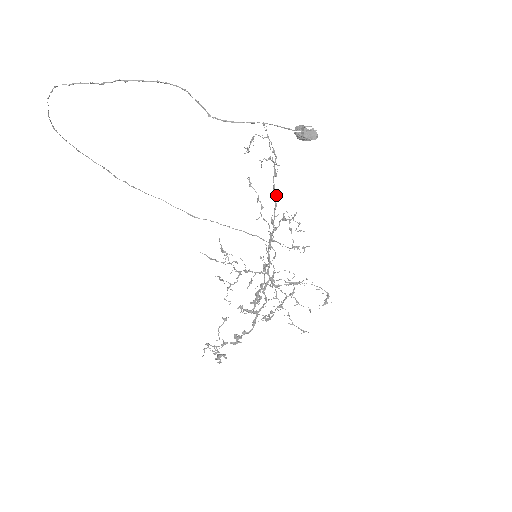
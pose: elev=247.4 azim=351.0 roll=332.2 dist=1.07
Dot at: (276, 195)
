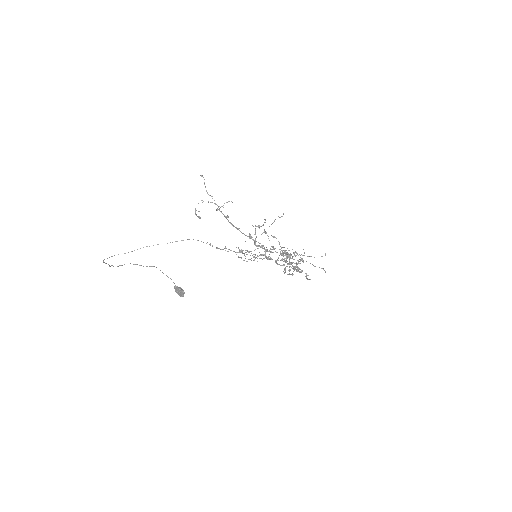
Dot at: (237, 229)
